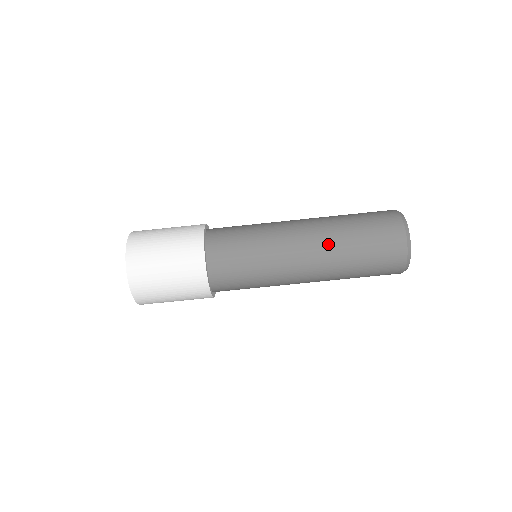
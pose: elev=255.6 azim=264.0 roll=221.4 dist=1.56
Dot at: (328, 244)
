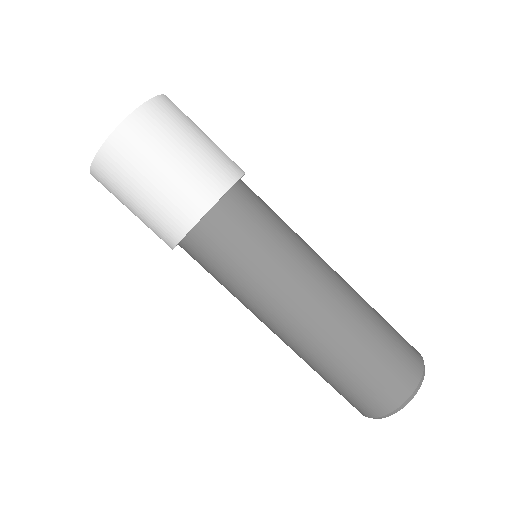
Dot at: (346, 315)
